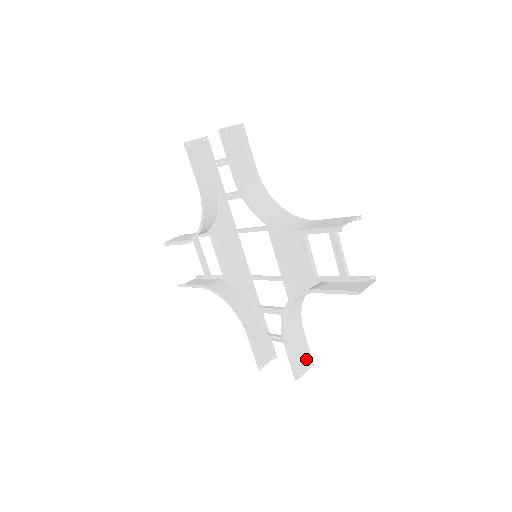
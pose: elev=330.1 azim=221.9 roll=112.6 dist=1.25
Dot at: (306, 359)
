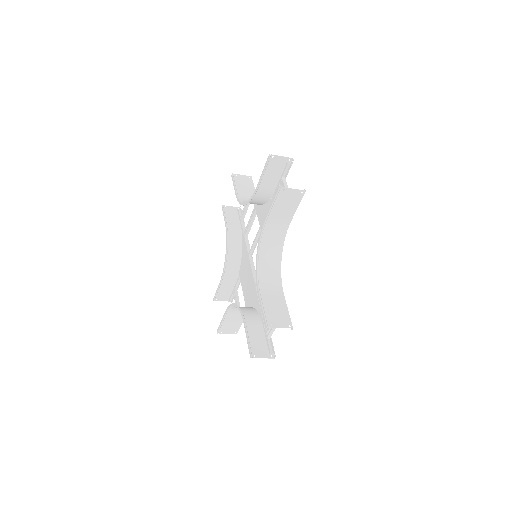
Dot at: (283, 318)
